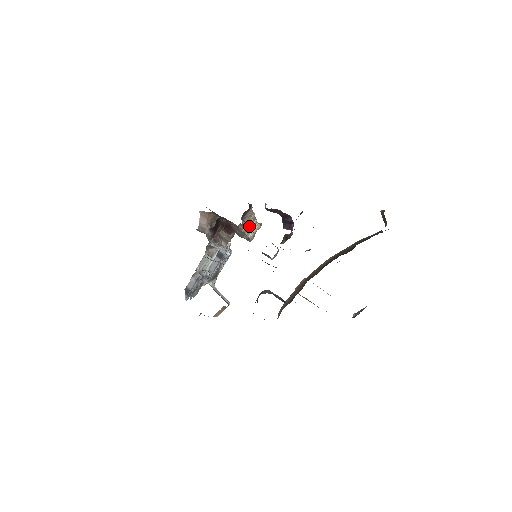
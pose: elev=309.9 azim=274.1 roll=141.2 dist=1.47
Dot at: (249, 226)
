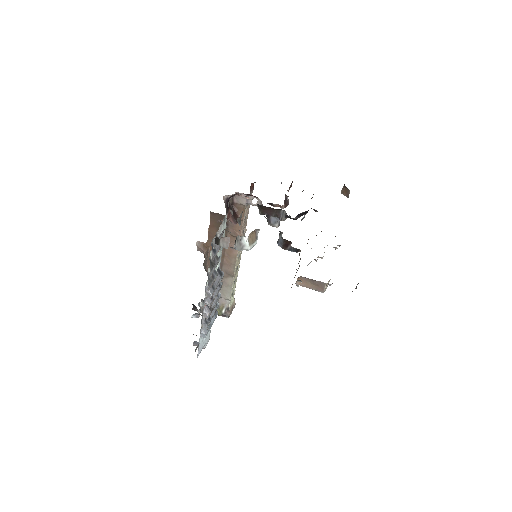
Dot at: (238, 259)
